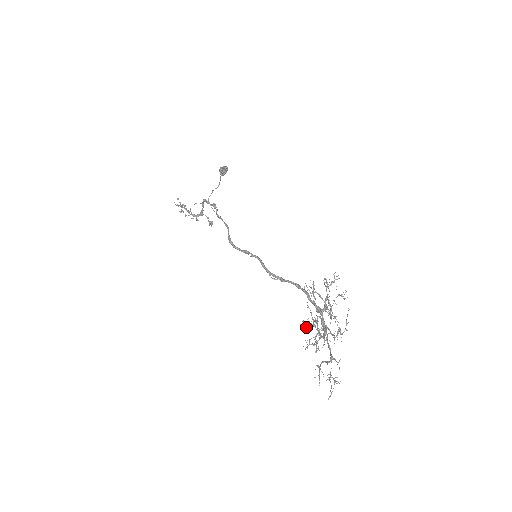
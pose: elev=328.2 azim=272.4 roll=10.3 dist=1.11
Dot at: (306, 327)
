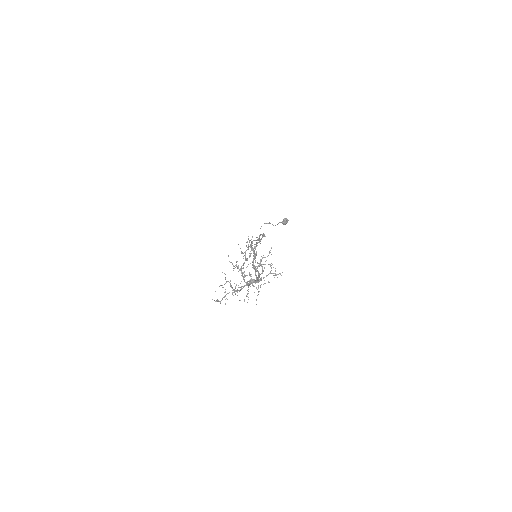
Dot at: occluded
